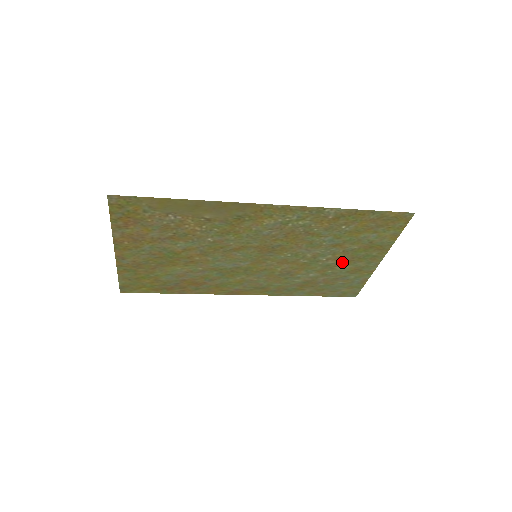
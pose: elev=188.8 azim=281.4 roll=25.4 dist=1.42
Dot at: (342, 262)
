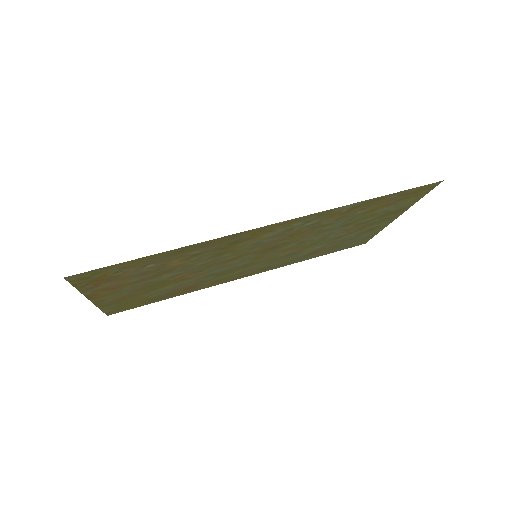
Dot at: (353, 231)
